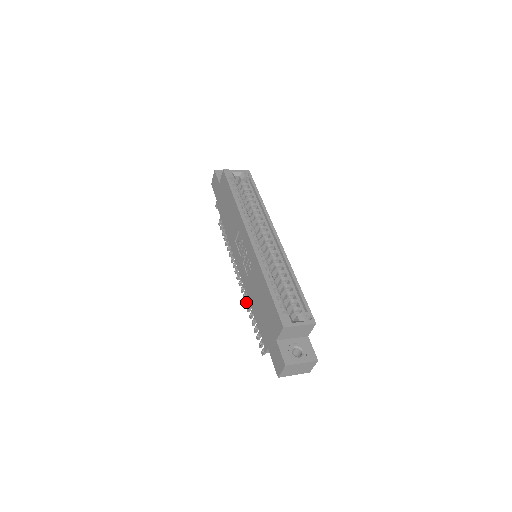
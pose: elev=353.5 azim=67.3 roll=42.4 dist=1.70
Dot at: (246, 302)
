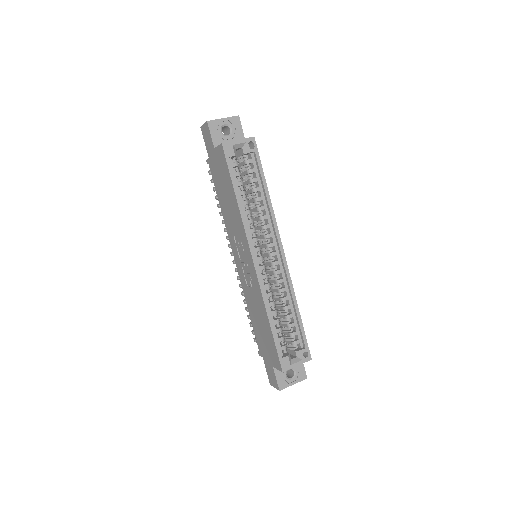
Dot at: (240, 286)
